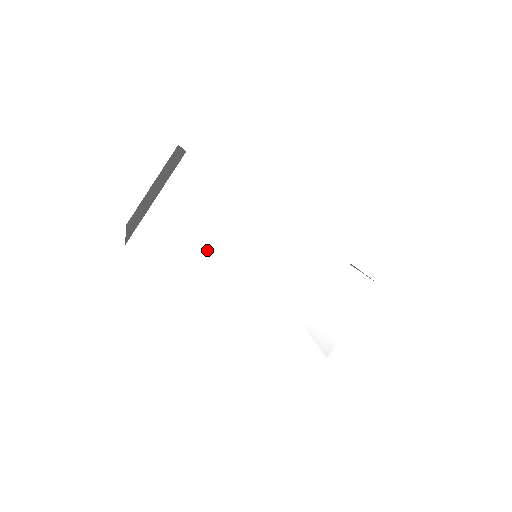
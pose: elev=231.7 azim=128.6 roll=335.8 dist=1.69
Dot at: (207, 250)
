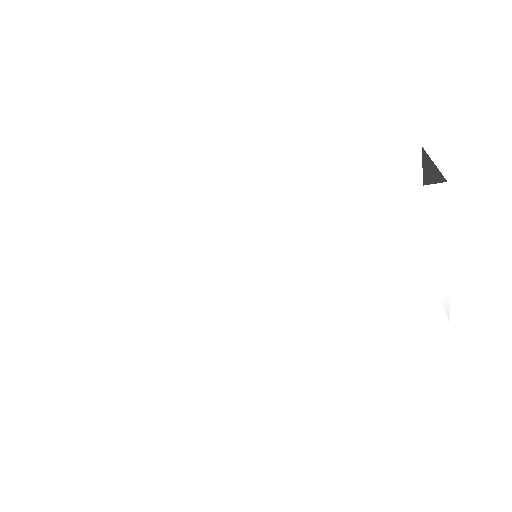
Dot at: (173, 310)
